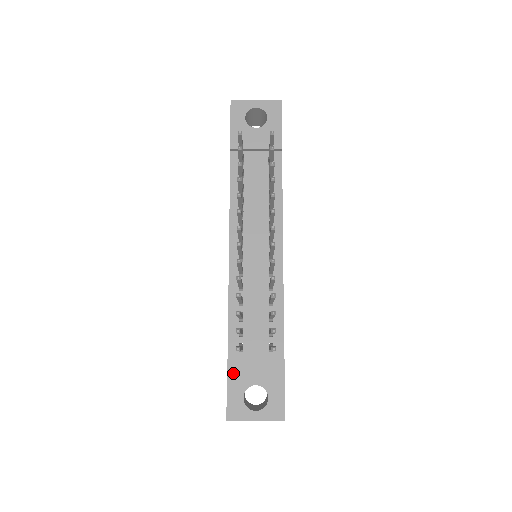
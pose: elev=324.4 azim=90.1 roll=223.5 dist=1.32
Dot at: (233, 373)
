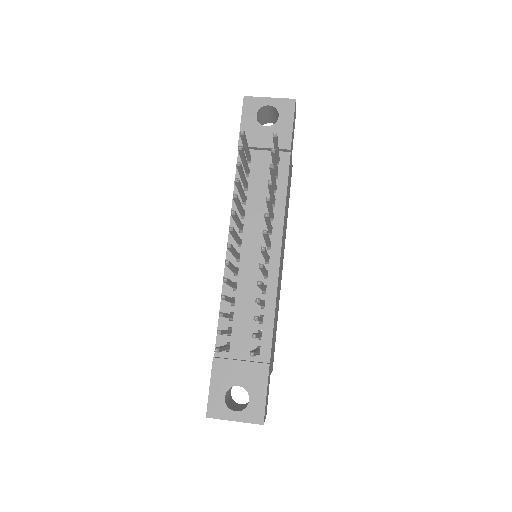
Dot at: (217, 371)
